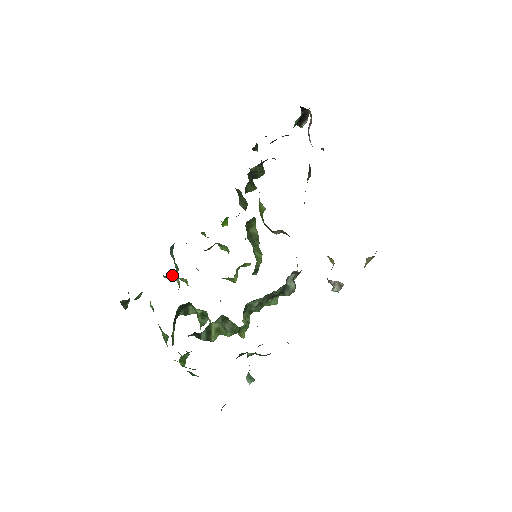
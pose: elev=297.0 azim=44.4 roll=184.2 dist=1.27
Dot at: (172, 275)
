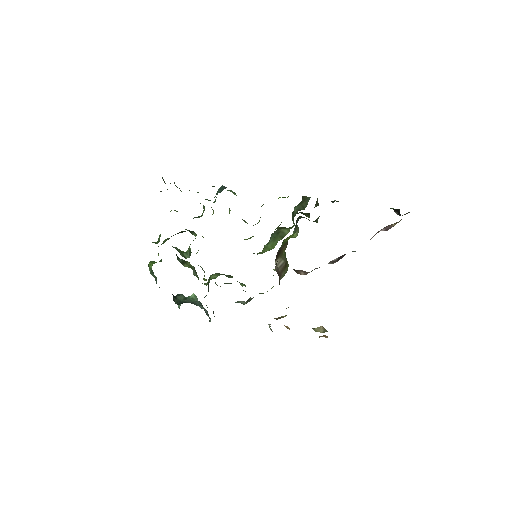
Dot at: (203, 205)
